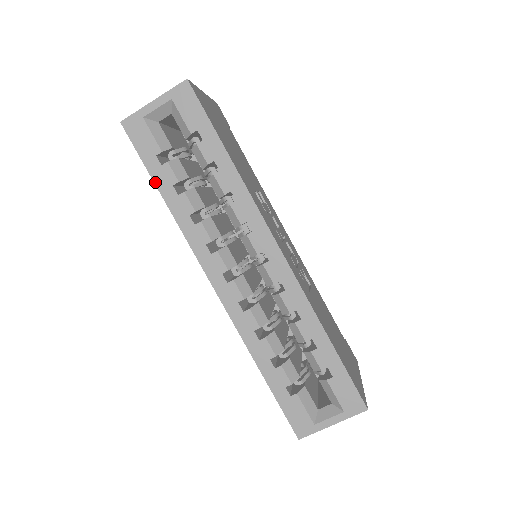
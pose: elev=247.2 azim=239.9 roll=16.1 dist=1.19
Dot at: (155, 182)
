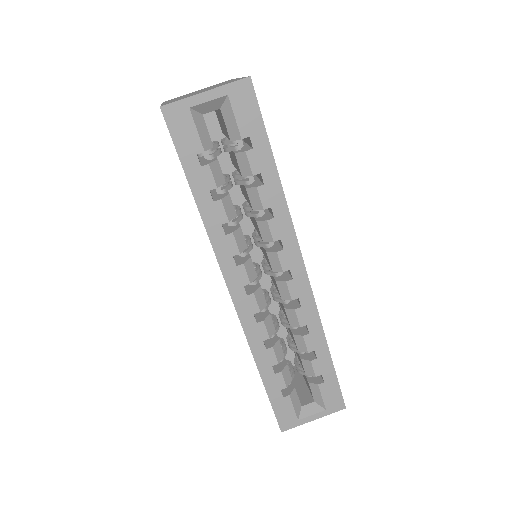
Dot at: (190, 183)
